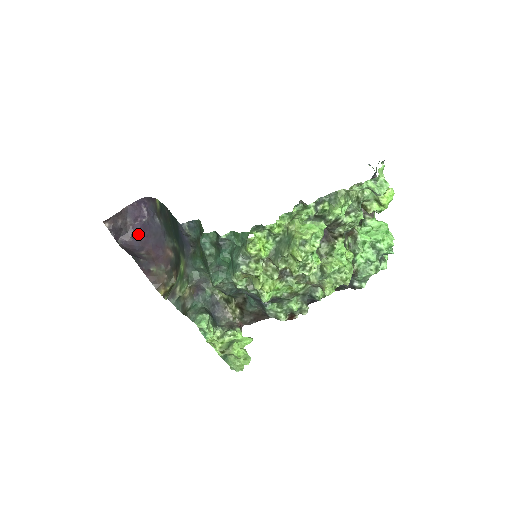
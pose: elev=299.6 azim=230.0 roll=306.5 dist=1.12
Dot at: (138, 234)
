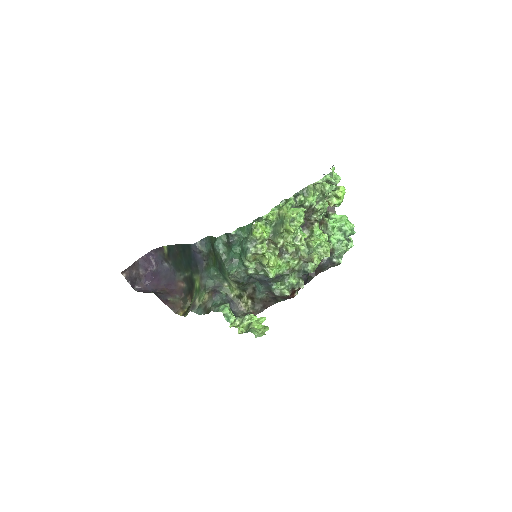
Dot at: (150, 281)
